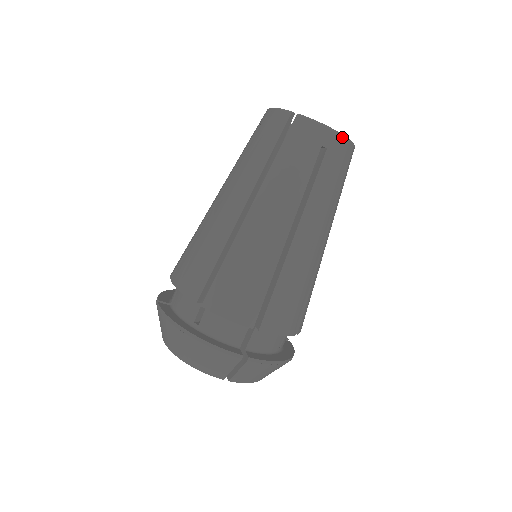
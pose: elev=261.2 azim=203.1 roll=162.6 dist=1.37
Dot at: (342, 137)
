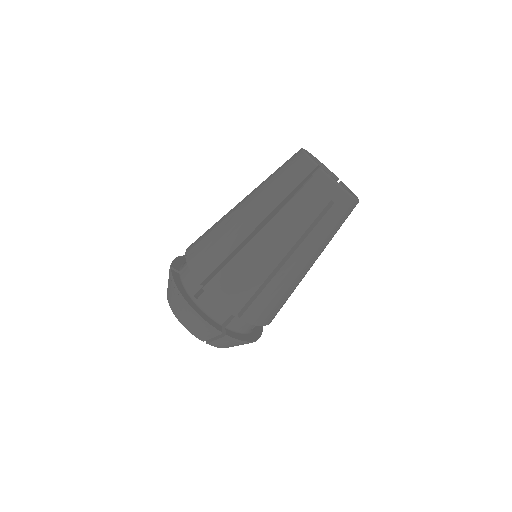
Dot at: (350, 197)
